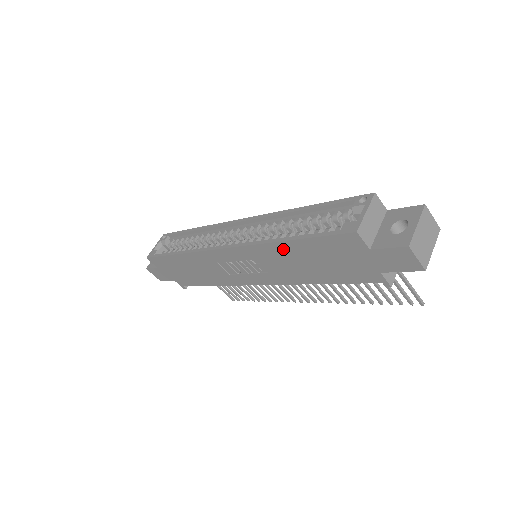
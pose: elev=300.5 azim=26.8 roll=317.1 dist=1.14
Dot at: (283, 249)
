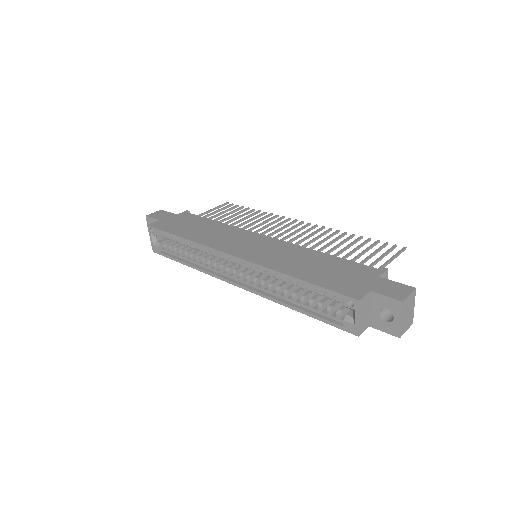
Dot at: occluded
